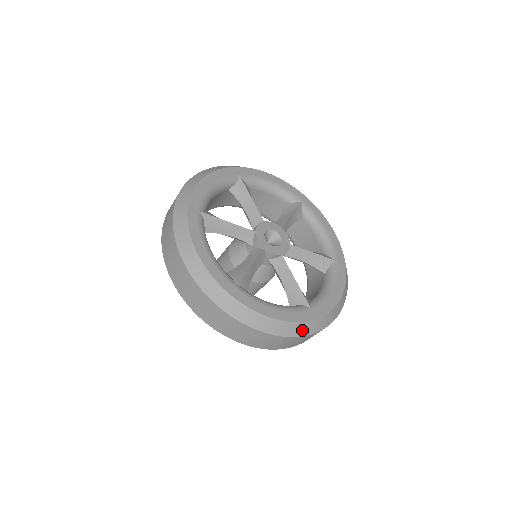
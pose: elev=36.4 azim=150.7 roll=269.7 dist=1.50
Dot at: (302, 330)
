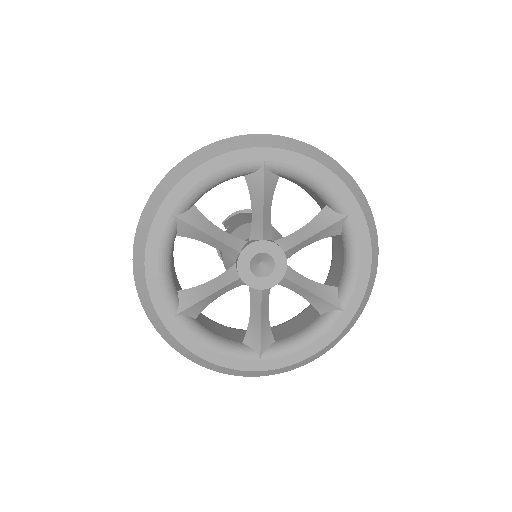
Dot at: (239, 373)
